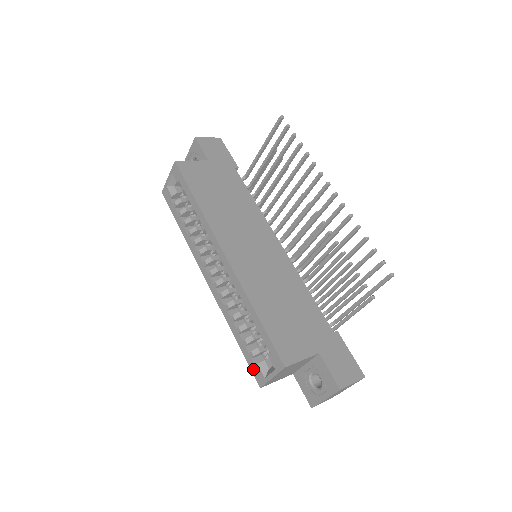
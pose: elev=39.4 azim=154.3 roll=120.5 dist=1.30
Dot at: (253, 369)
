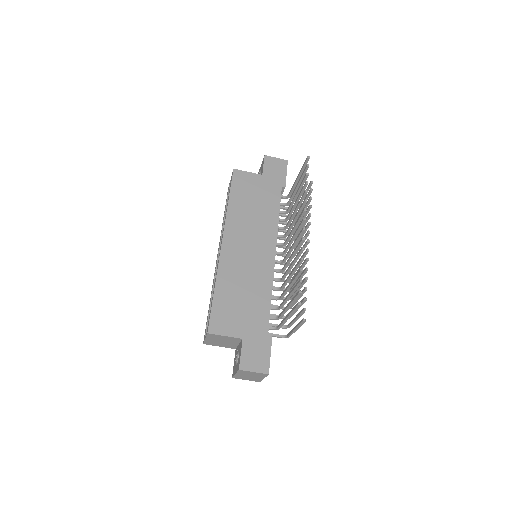
Dot at: (205, 329)
